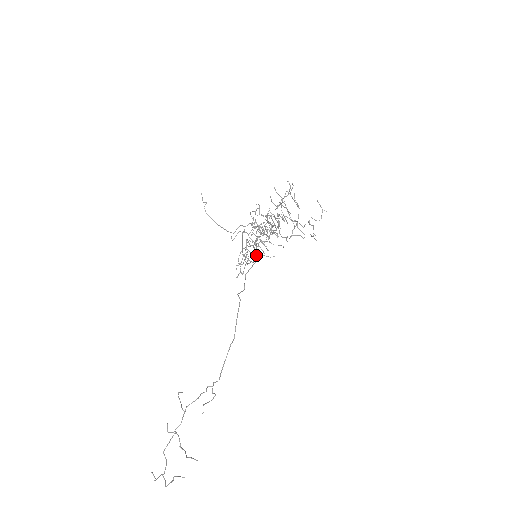
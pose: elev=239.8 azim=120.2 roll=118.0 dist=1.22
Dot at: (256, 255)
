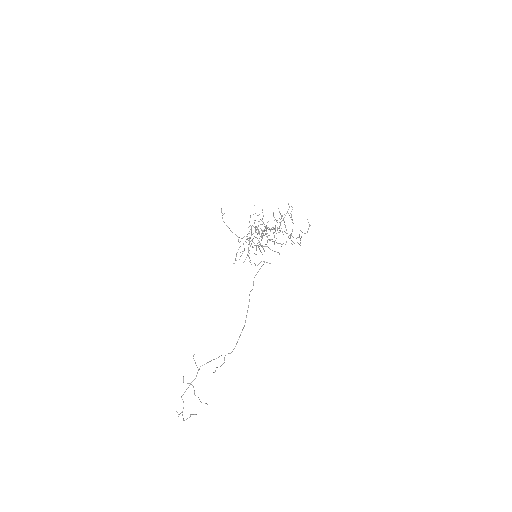
Dot at: (255, 254)
